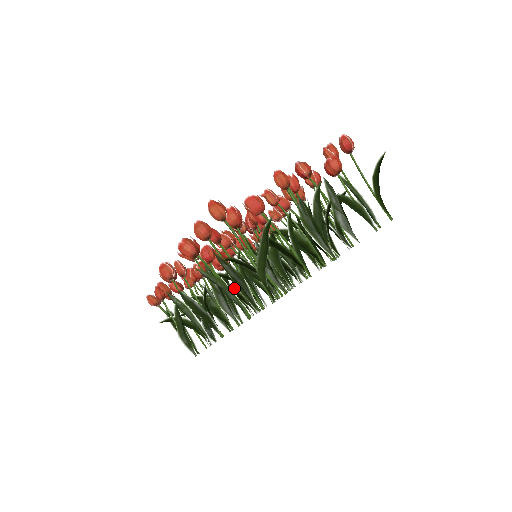
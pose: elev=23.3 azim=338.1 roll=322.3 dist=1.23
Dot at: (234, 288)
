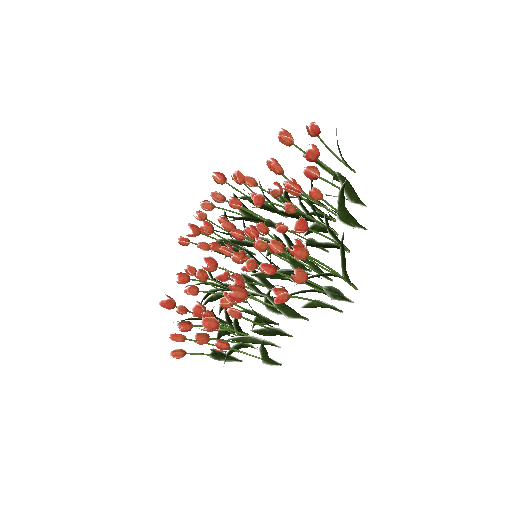
Dot at: occluded
